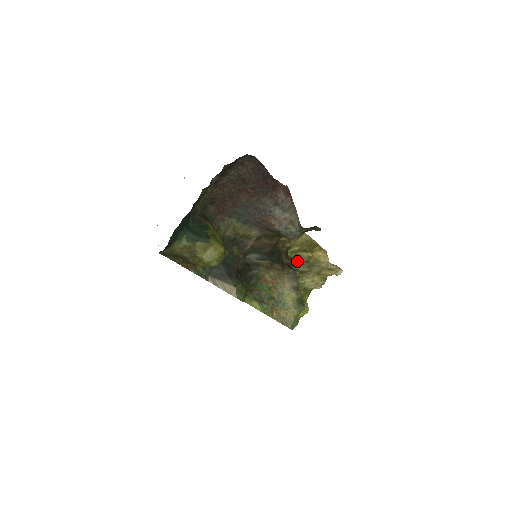
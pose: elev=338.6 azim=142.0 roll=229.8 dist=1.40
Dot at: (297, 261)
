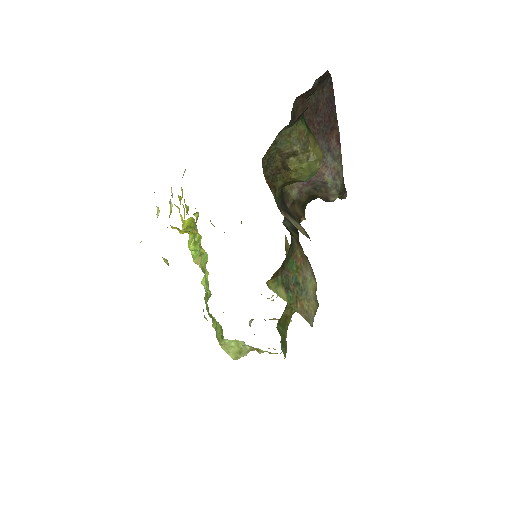
Dot at: occluded
